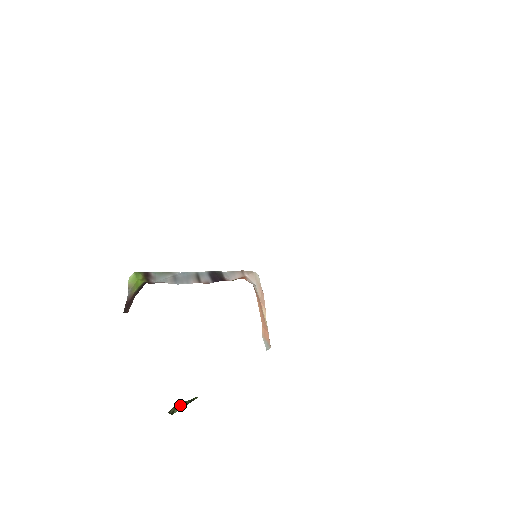
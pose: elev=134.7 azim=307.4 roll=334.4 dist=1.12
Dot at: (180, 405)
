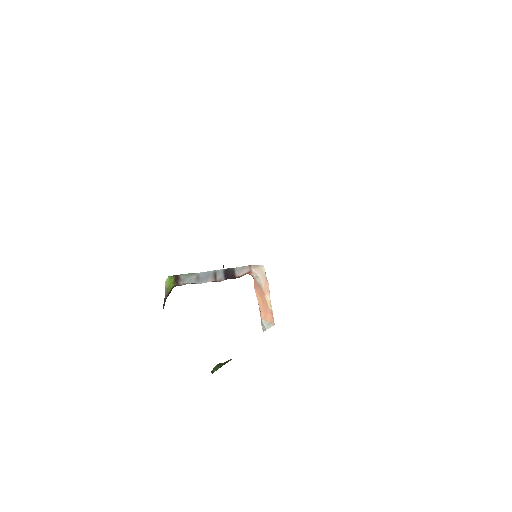
Dot at: (218, 366)
